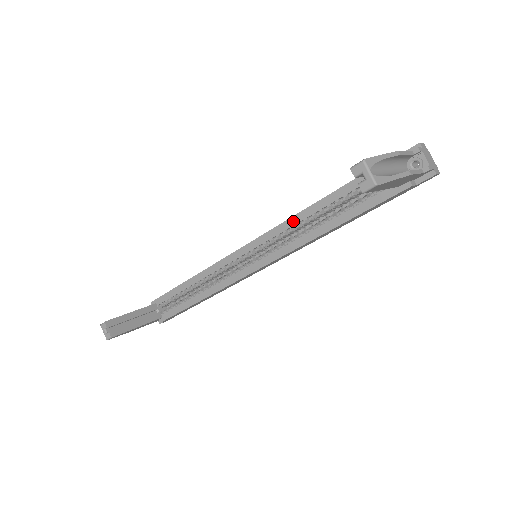
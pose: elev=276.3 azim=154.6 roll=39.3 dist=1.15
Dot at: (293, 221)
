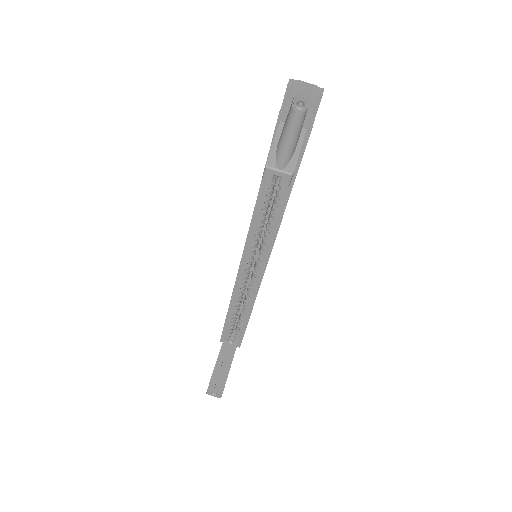
Dot at: (256, 216)
